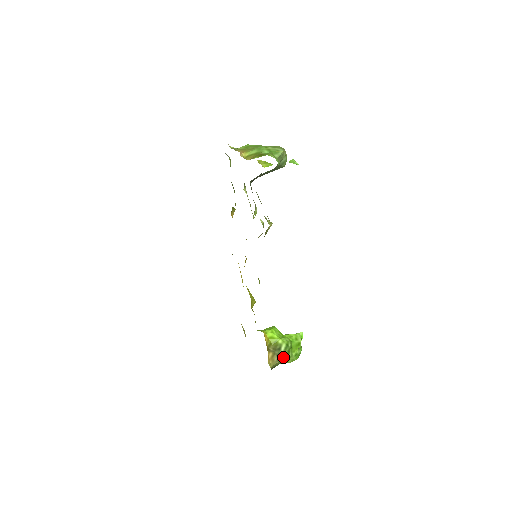
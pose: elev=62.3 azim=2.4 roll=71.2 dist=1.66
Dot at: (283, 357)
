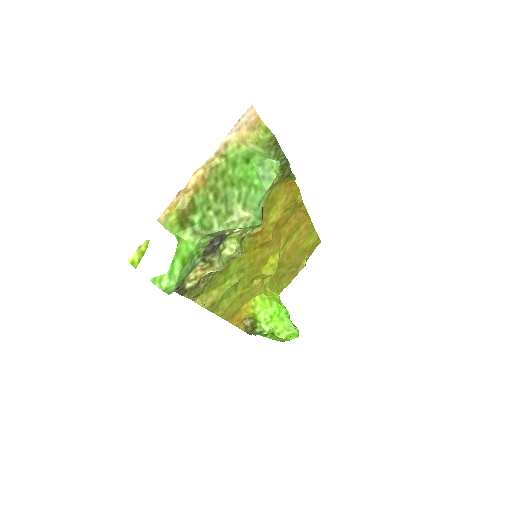
Dot at: occluded
